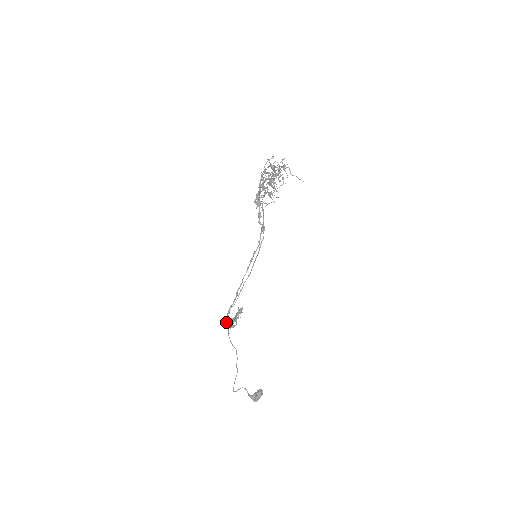
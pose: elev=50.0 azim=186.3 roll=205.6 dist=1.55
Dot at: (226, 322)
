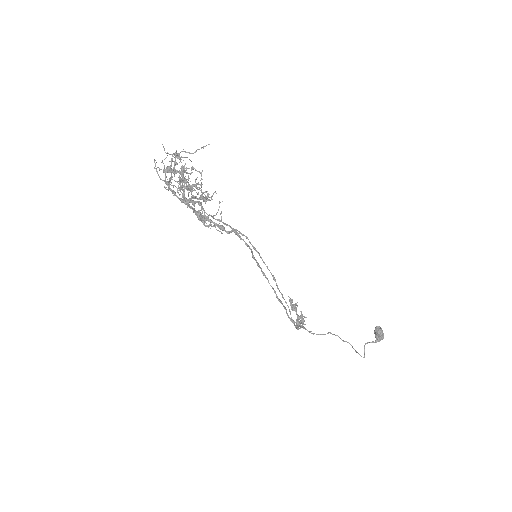
Dot at: (297, 327)
